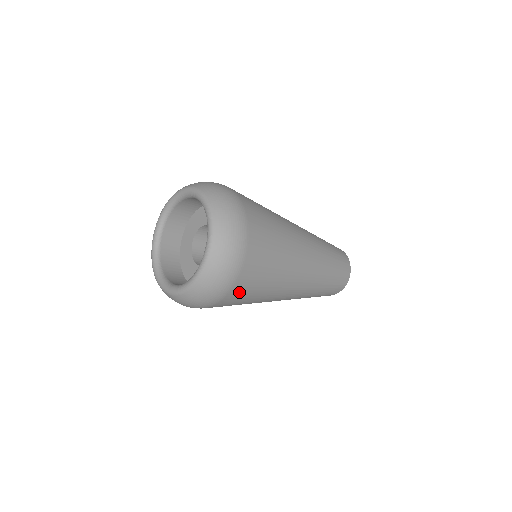
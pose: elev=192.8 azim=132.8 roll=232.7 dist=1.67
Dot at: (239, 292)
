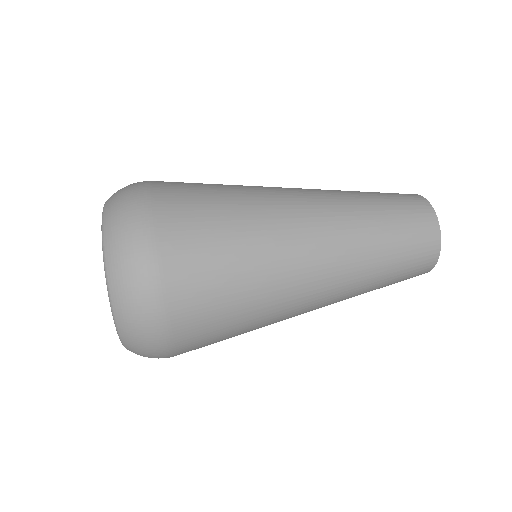
Dot at: occluded
